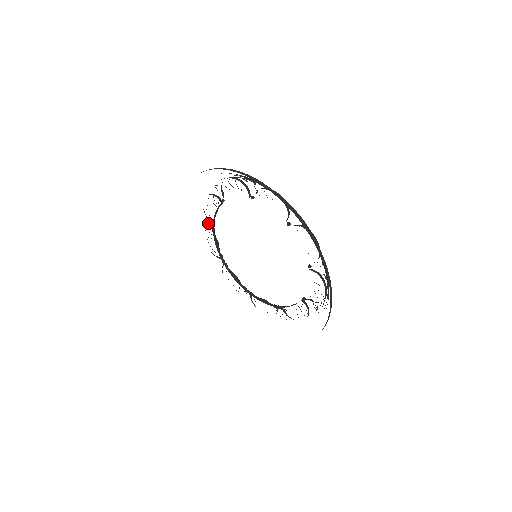
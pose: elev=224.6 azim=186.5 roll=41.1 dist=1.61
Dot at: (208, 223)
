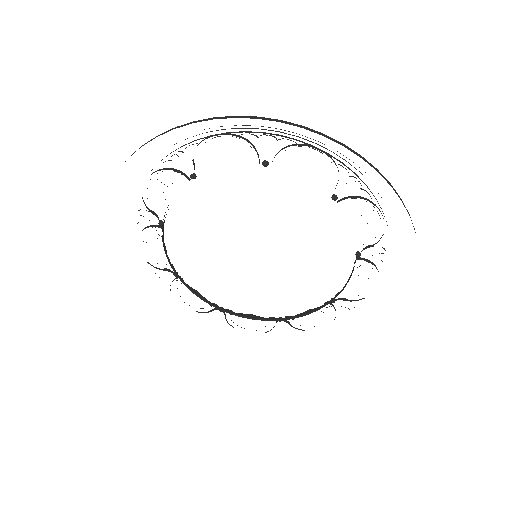
Dot at: occluded
